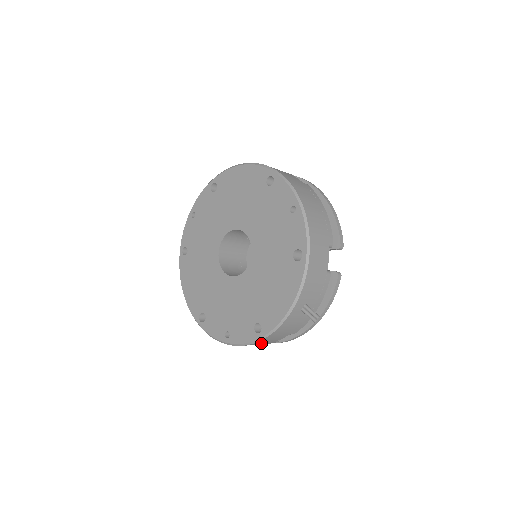
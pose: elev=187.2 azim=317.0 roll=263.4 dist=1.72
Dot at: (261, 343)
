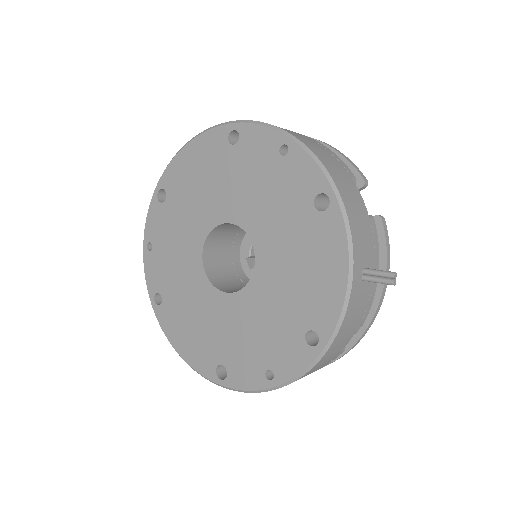
Dot at: (323, 362)
